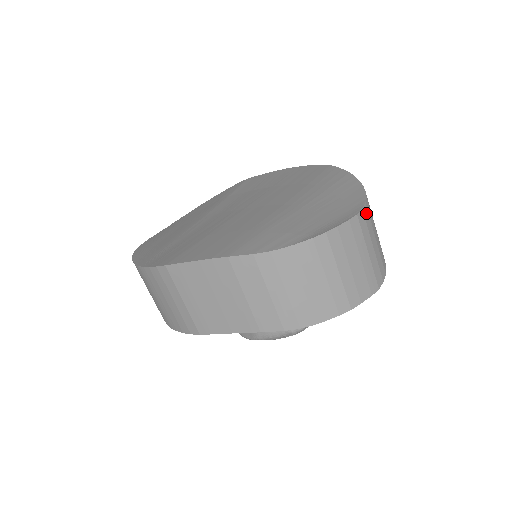
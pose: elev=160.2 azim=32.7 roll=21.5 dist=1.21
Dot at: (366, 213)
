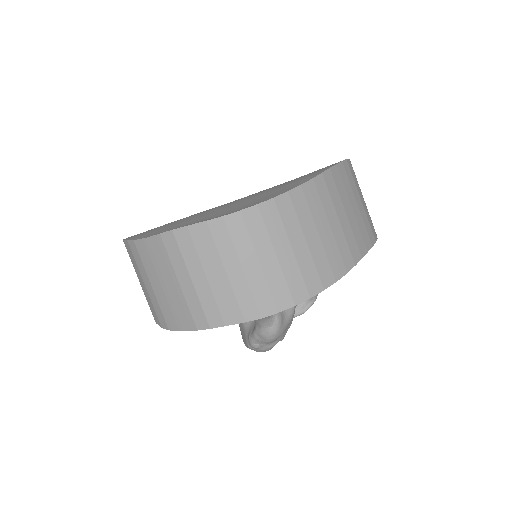
Dot at: (253, 218)
